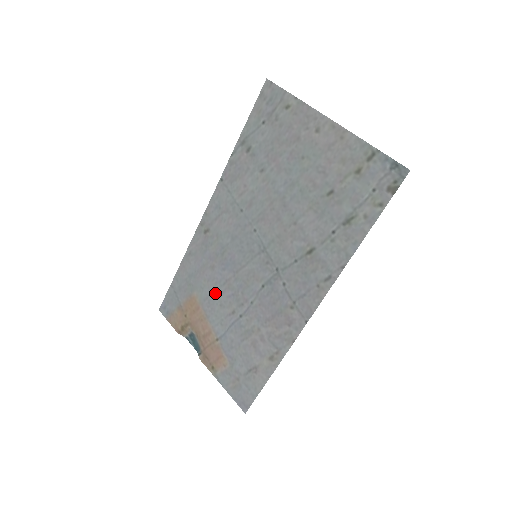
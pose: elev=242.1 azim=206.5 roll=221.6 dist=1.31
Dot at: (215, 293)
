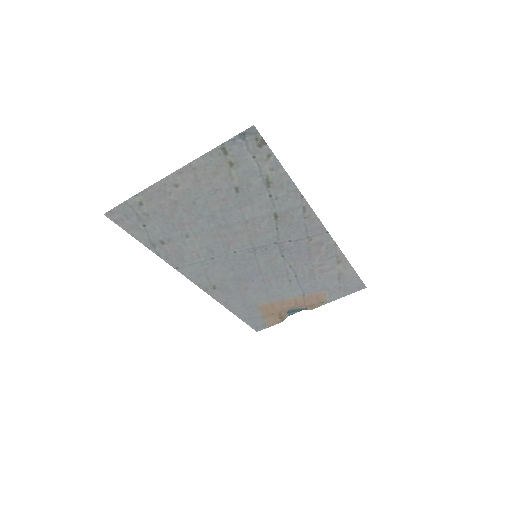
Dot at: (268, 291)
